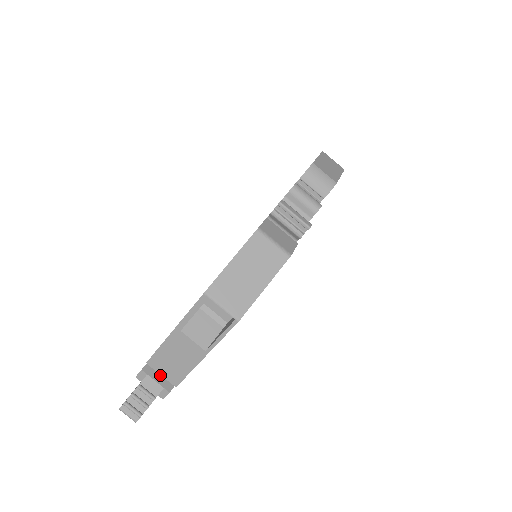
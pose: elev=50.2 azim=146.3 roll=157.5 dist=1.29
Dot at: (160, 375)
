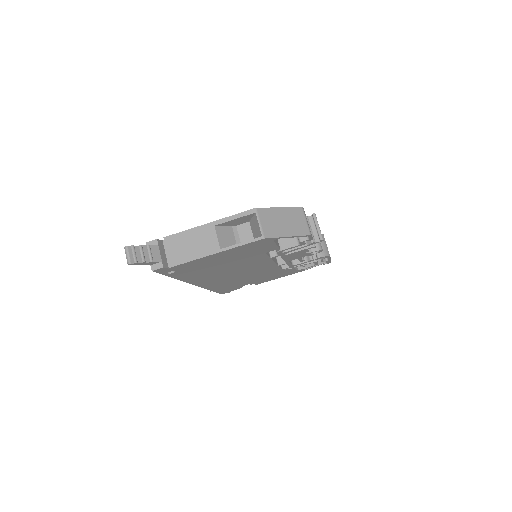
Dot at: (164, 254)
